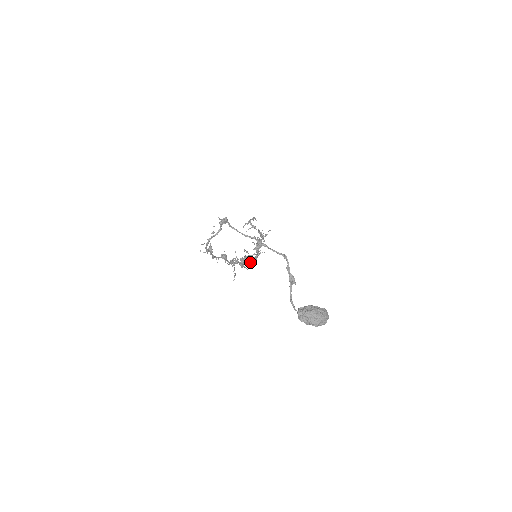
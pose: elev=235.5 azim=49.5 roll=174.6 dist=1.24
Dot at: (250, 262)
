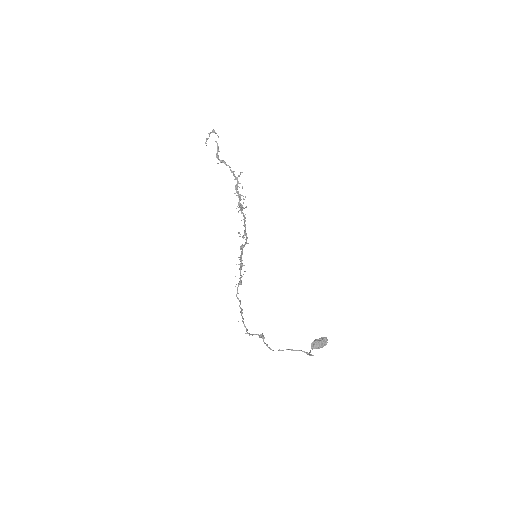
Dot at: occluded
